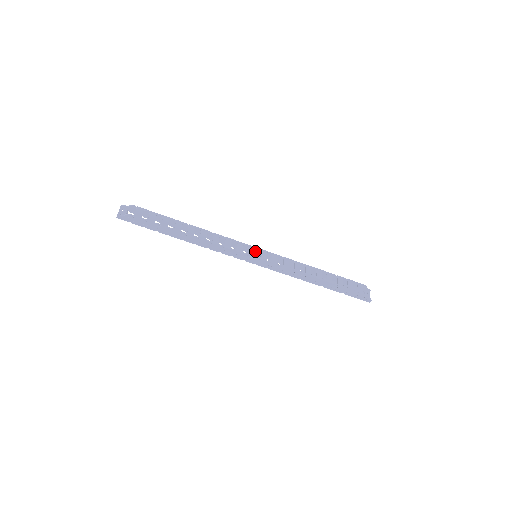
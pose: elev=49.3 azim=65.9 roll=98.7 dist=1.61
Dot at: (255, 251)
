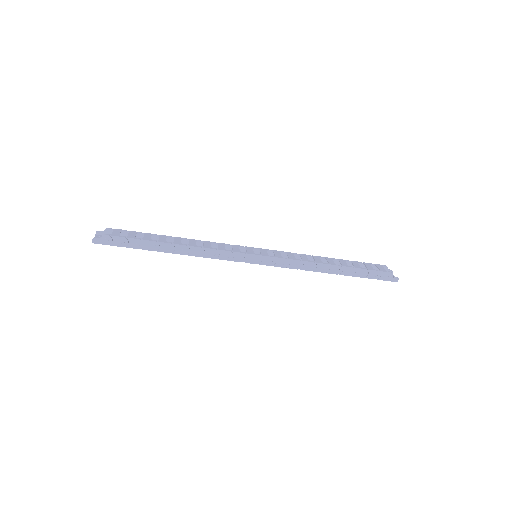
Dot at: (254, 252)
